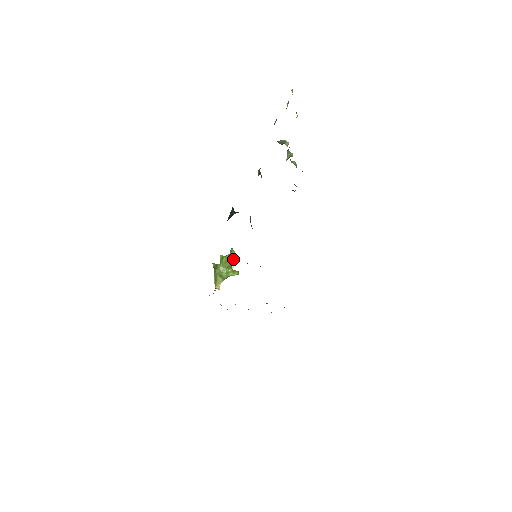
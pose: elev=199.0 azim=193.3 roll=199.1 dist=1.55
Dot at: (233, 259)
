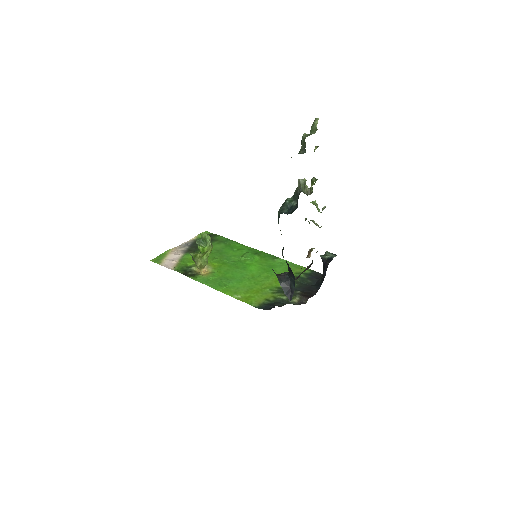
Dot at: occluded
